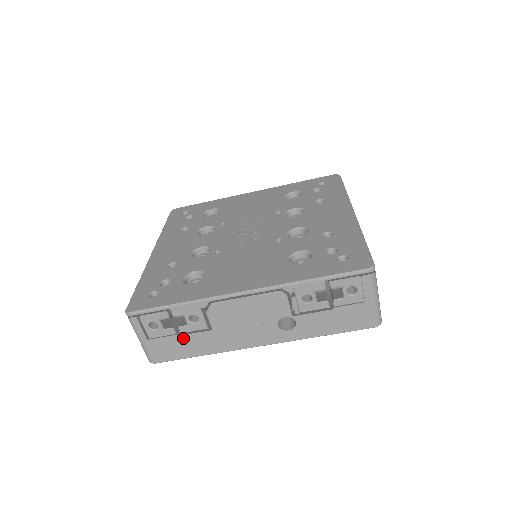
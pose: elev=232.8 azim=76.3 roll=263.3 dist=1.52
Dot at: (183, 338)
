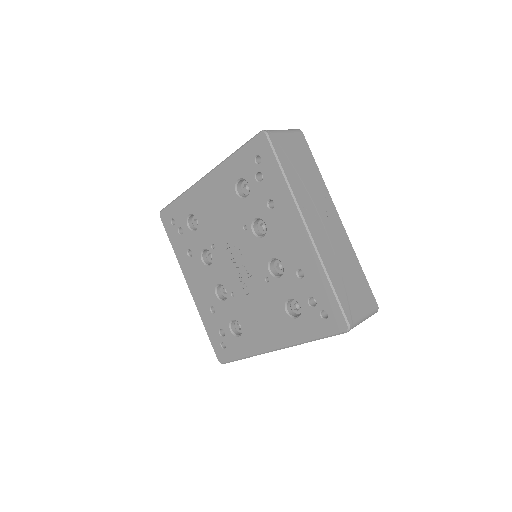
Dot at: occluded
